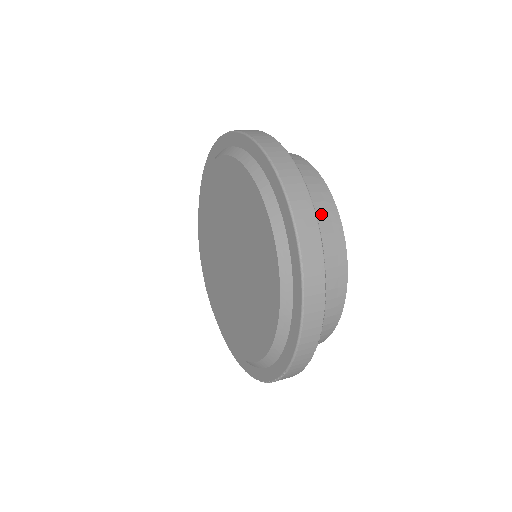
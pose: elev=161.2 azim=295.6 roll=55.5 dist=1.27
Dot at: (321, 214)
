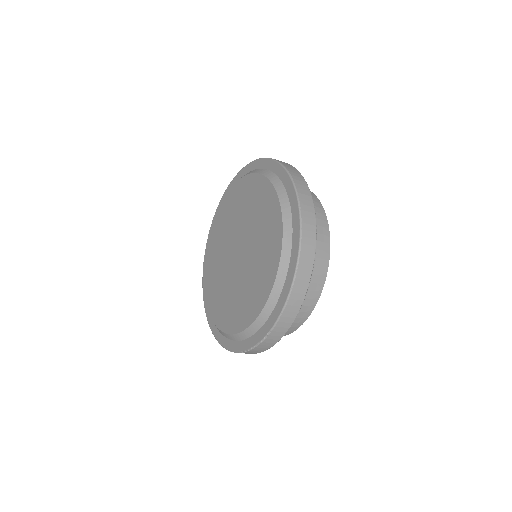
Dot at: (316, 219)
